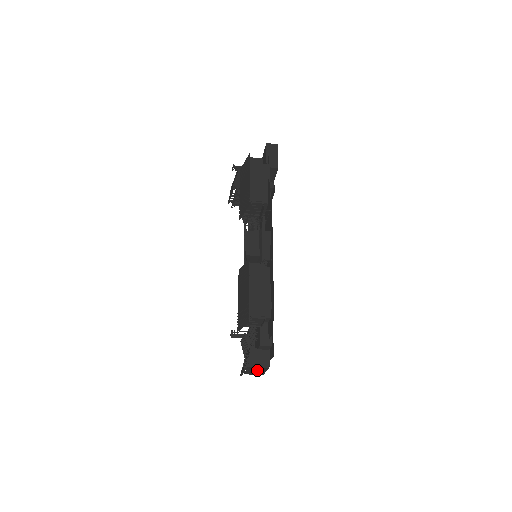
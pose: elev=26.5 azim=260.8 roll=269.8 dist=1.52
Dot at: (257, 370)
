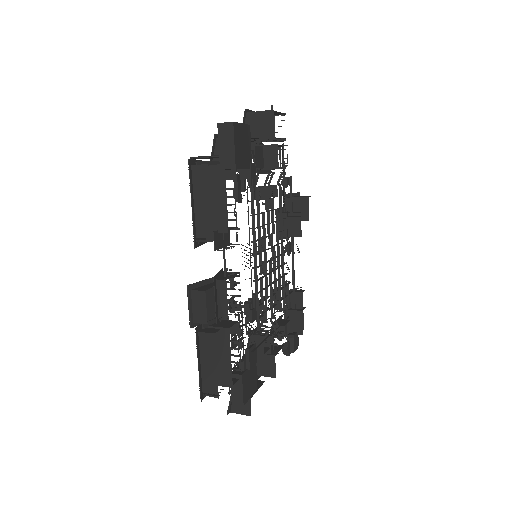
Dot at: occluded
